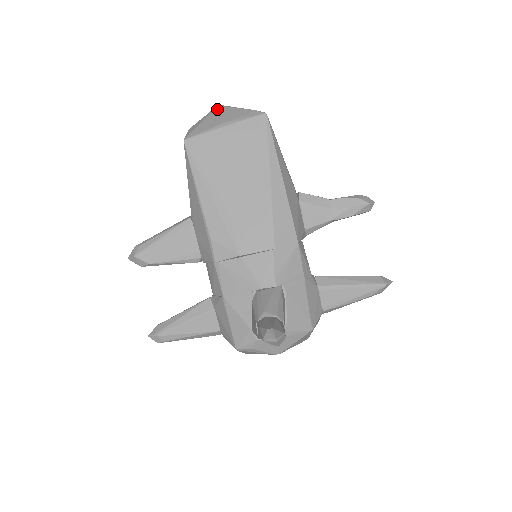
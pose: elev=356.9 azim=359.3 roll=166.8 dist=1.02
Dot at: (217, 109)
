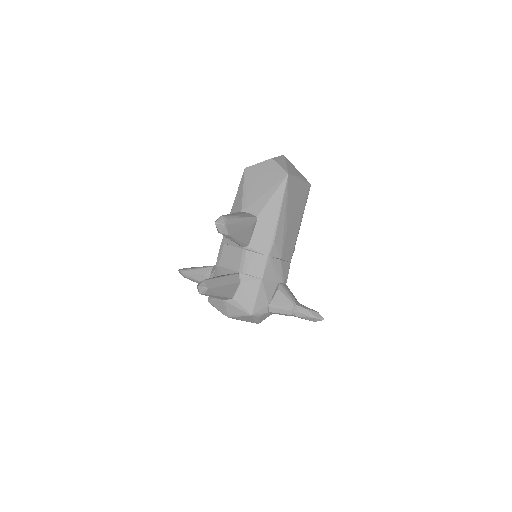
Dot at: (287, 159)
